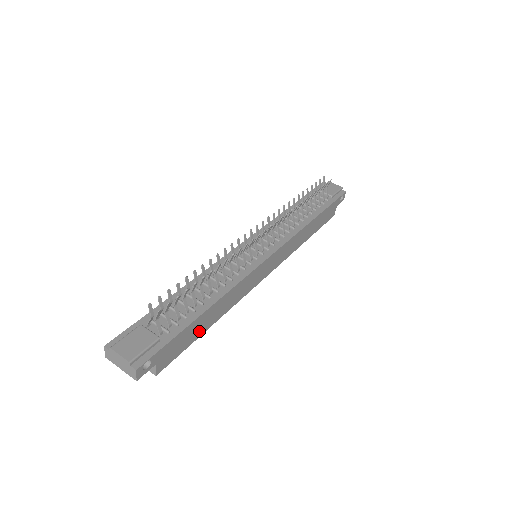
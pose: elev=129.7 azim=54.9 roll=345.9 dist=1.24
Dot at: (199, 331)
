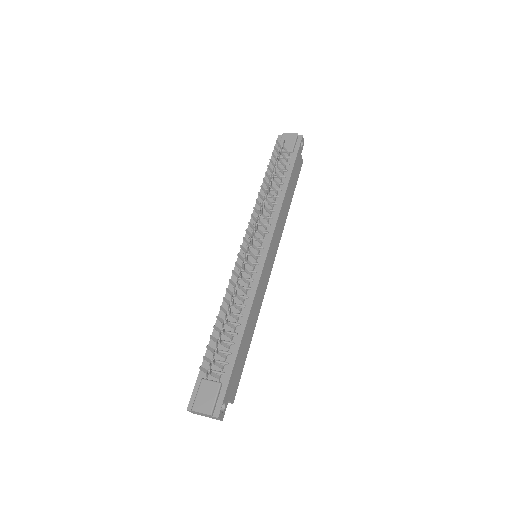
Dot at: (245, 352)
